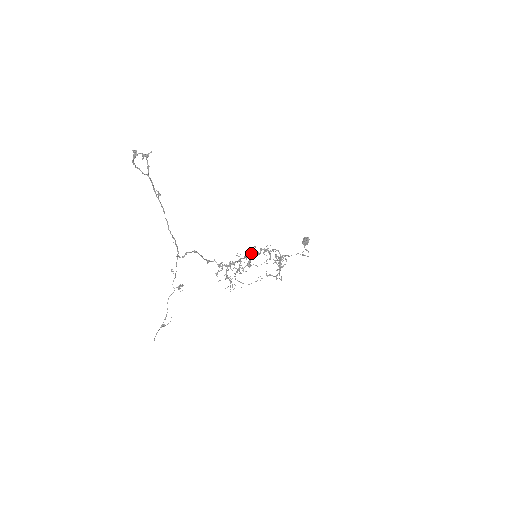
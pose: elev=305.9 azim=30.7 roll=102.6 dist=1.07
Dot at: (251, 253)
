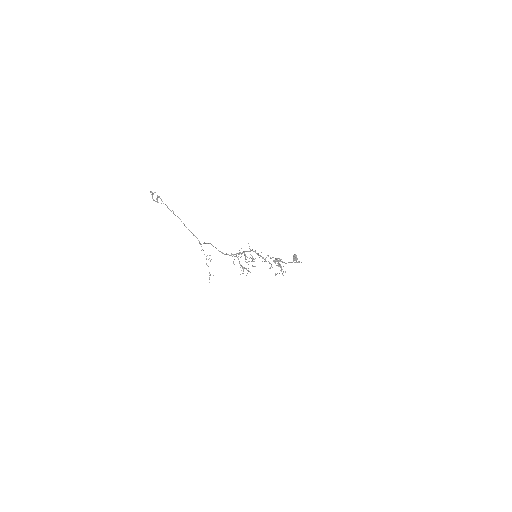
Dot at: occluded
